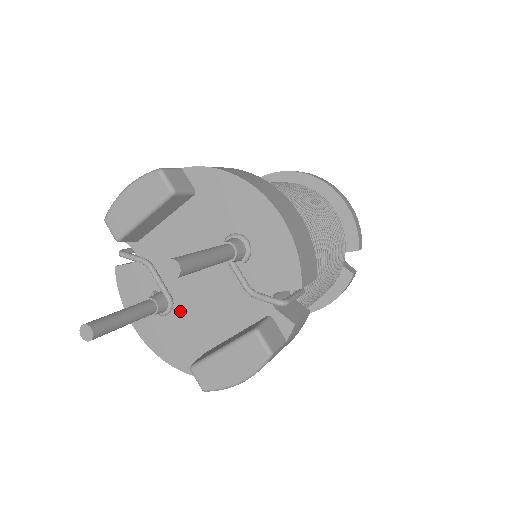
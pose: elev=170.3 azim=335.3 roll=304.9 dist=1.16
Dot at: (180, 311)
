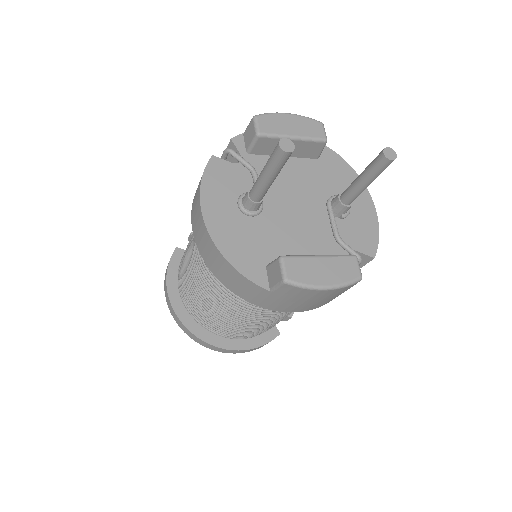
Dot at: (263, 221)
